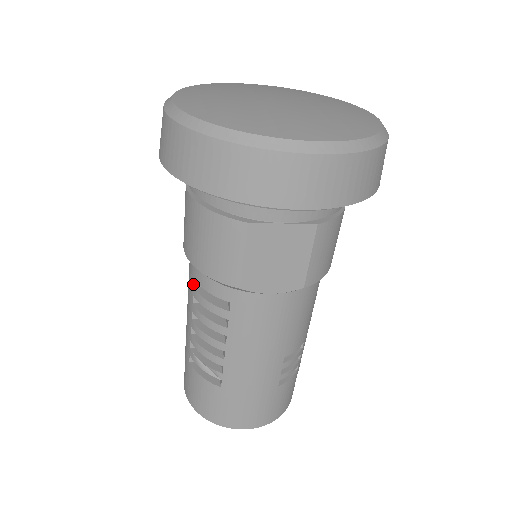
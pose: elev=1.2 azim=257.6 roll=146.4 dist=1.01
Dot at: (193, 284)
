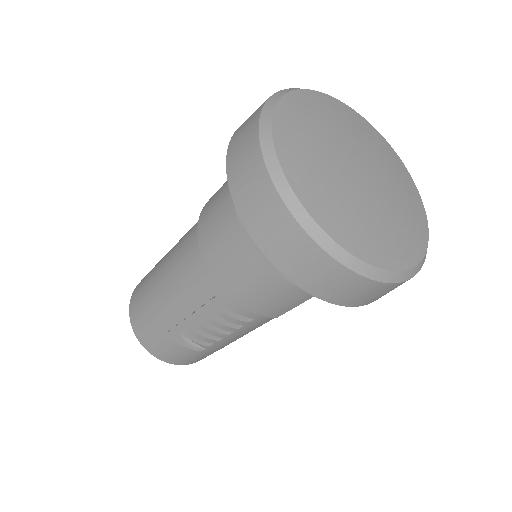
Dot at: (210, 299)
